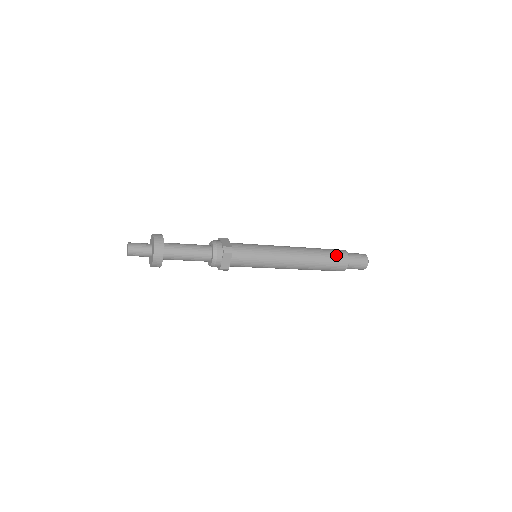
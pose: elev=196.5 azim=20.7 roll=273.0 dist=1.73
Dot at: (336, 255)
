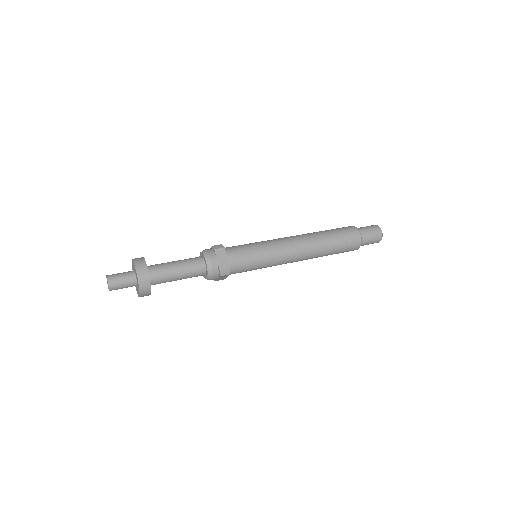
Dot at: (340, 228)
